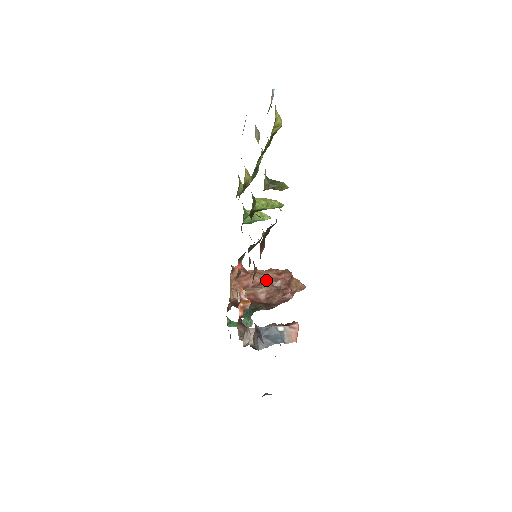
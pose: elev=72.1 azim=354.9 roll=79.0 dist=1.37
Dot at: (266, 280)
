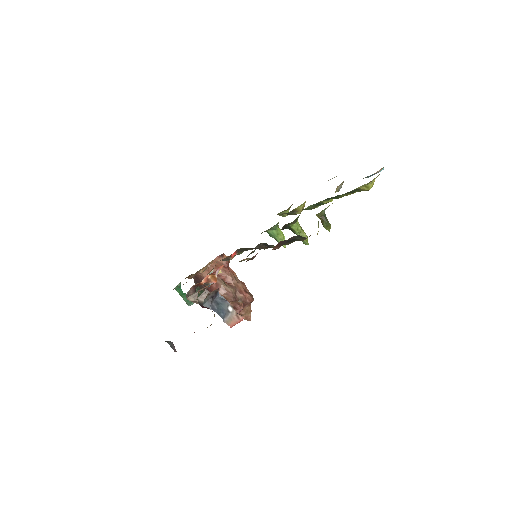
Dot at: (235, 285)
